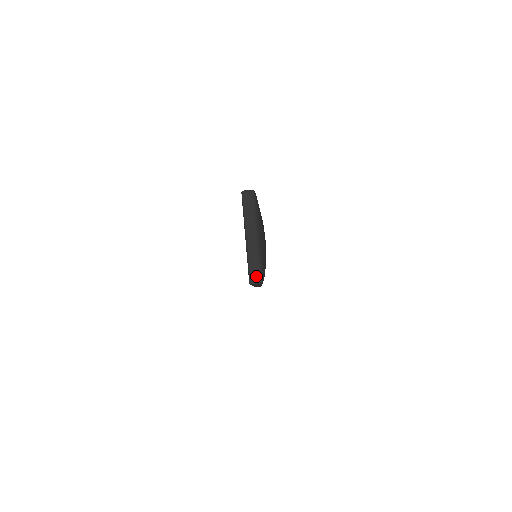
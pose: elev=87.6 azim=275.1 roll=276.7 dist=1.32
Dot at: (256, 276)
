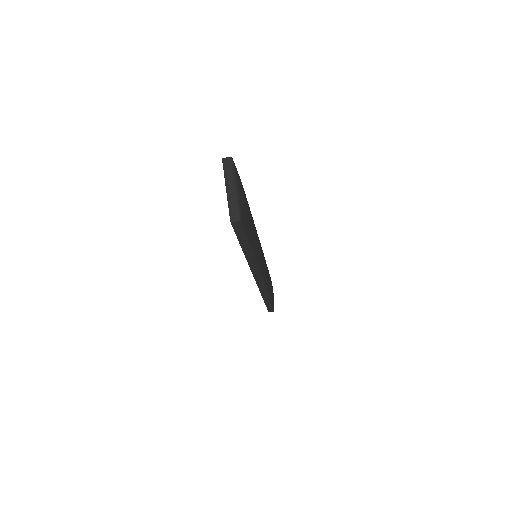
Dot at: (235, 215)
